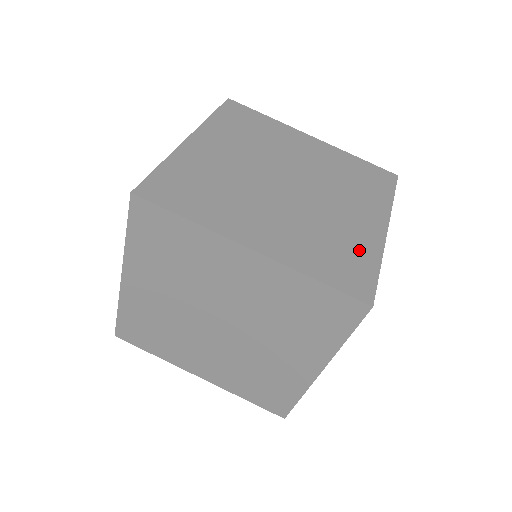
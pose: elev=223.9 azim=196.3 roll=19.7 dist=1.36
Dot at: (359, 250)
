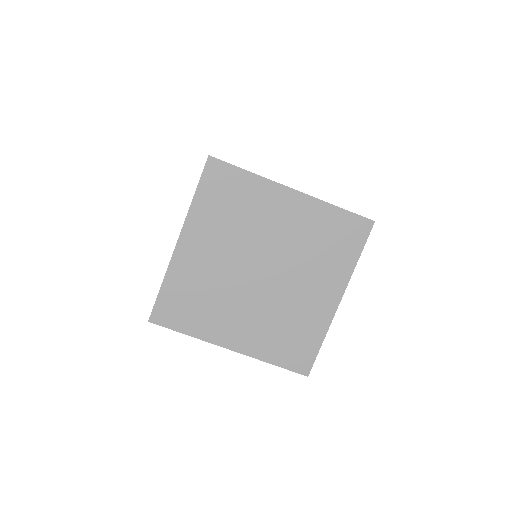
Dot at: (309, 331)
